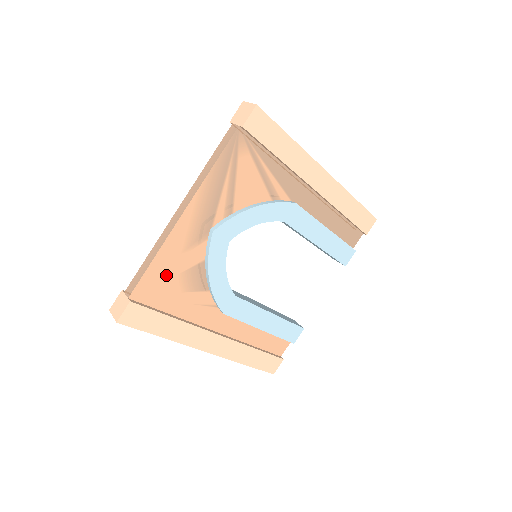
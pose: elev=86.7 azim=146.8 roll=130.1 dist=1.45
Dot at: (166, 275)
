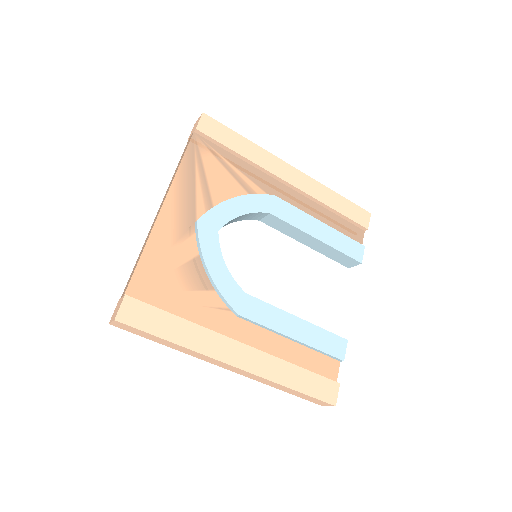
Dot at: (161, 270)
